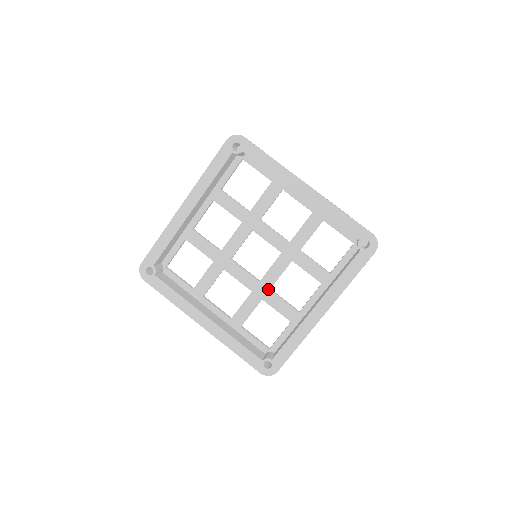
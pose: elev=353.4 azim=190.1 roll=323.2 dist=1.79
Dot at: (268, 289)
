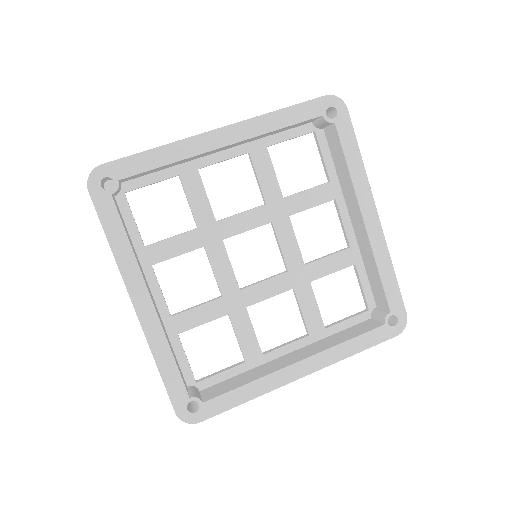
Dot at: (303, 267)
